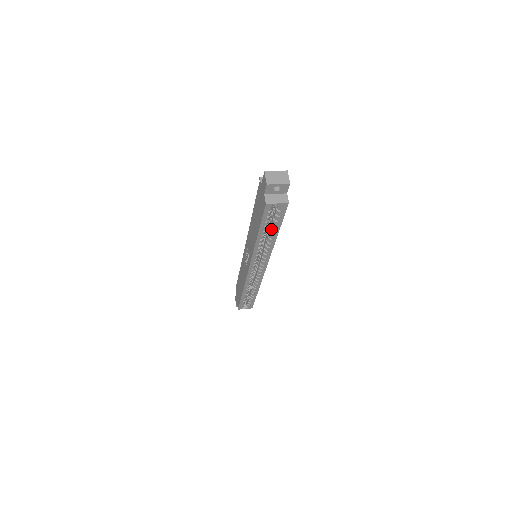
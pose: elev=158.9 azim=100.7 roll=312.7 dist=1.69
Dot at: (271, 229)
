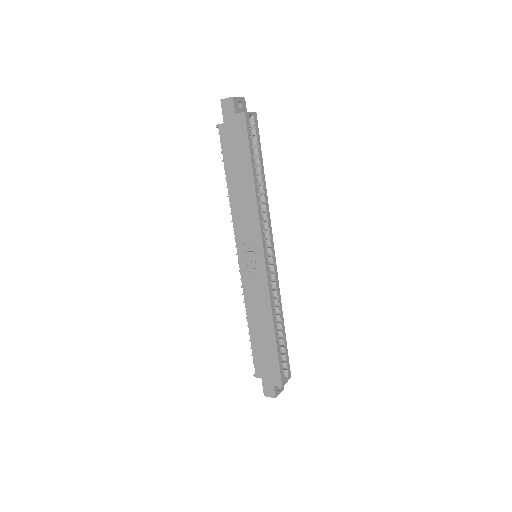
Dot at: (257, 167)
